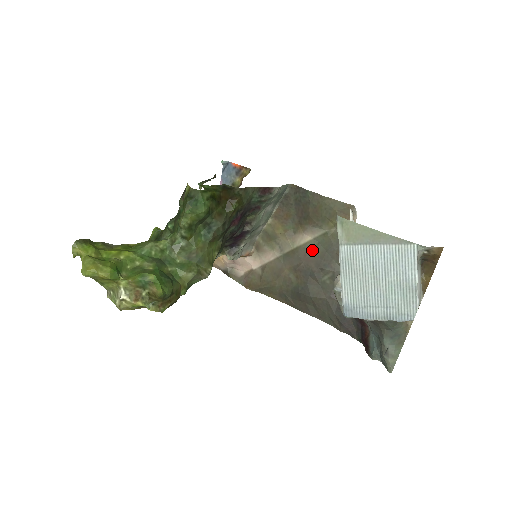
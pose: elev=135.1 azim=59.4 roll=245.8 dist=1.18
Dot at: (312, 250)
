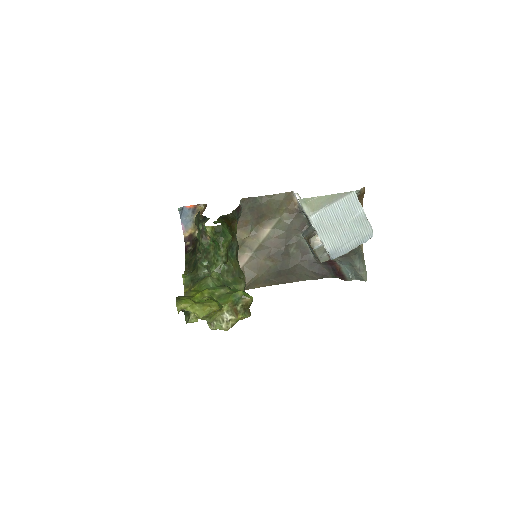
Dot at: (275, 236)
